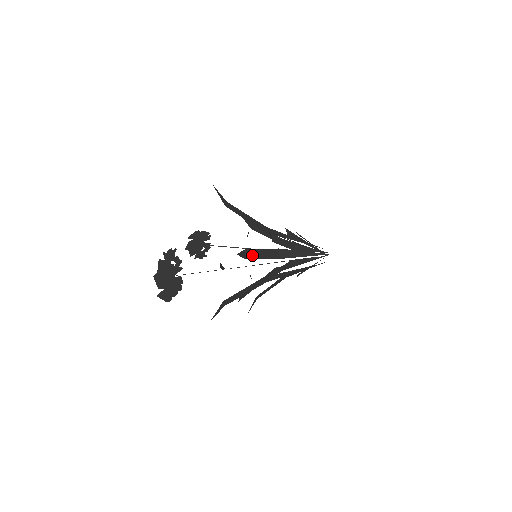
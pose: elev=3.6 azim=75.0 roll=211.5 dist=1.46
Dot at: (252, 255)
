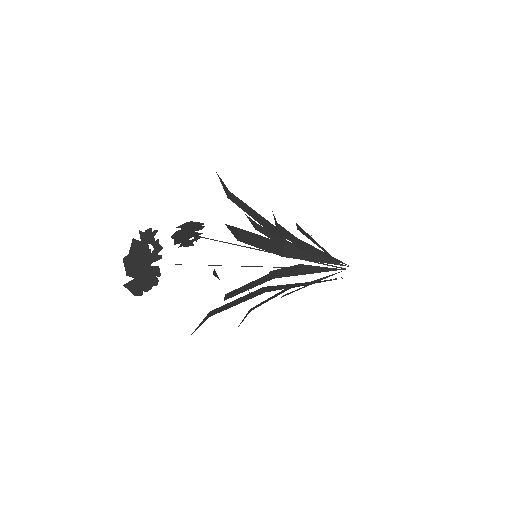
Dot at: (248, 239)
